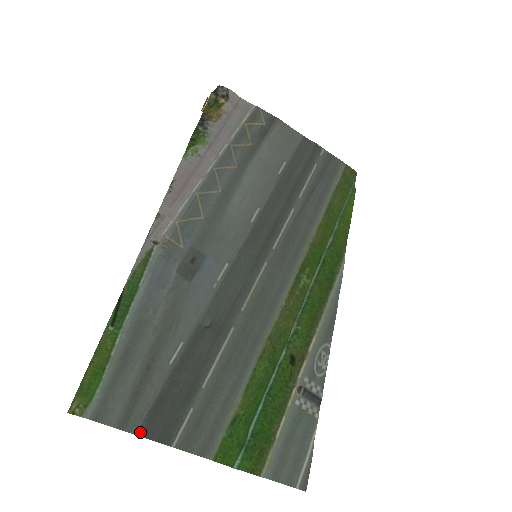
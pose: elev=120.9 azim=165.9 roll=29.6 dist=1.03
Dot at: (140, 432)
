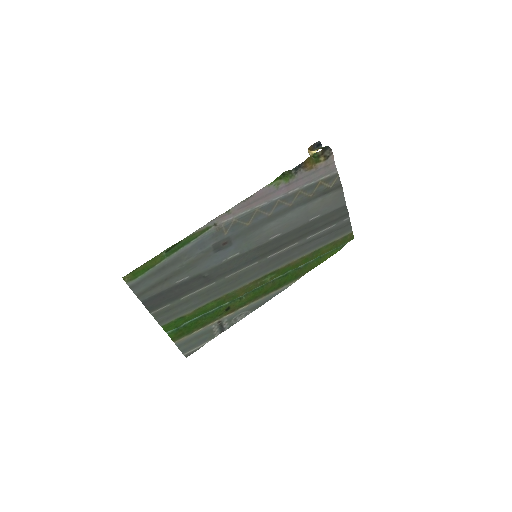
Dot at: (143, 301)
